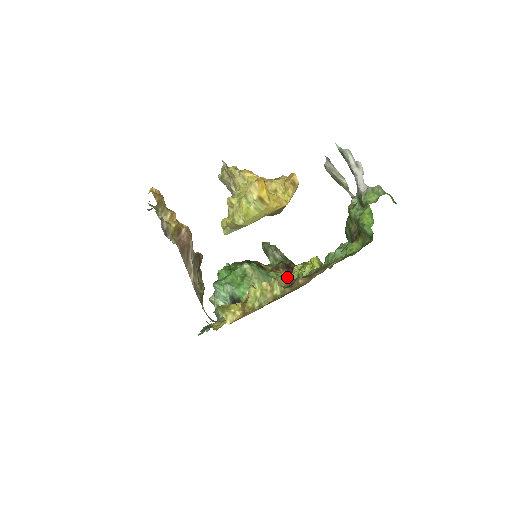
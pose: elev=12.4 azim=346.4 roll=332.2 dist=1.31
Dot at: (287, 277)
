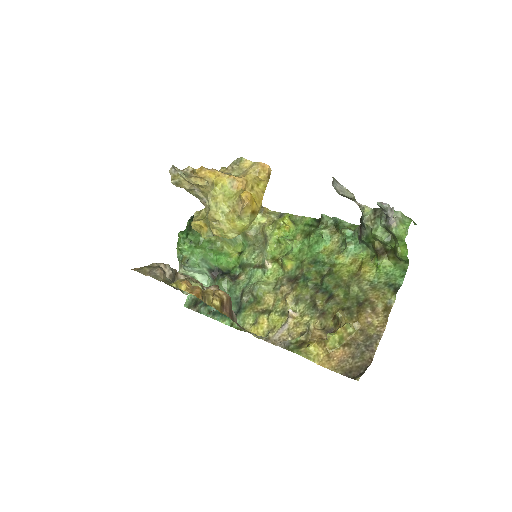
Dot at: (252, 231)
